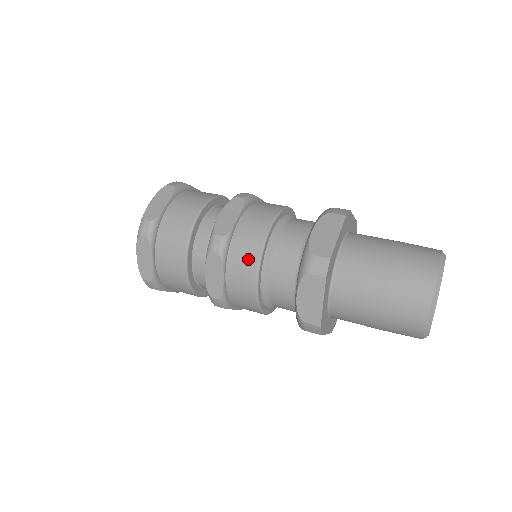
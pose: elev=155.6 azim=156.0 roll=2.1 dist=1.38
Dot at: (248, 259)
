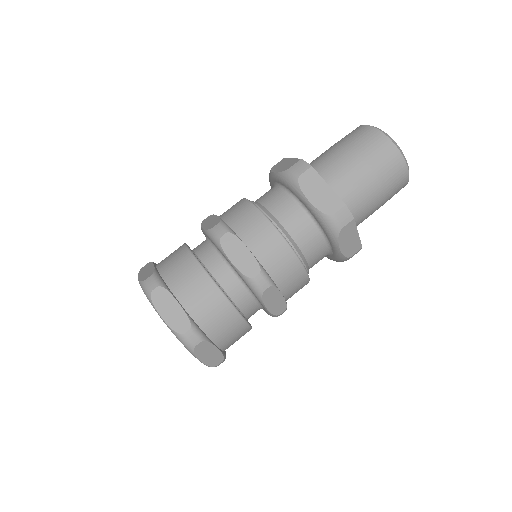
Dot at: (289, 265)
